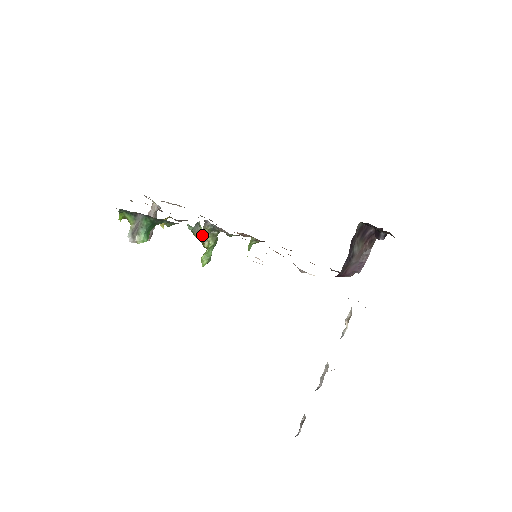
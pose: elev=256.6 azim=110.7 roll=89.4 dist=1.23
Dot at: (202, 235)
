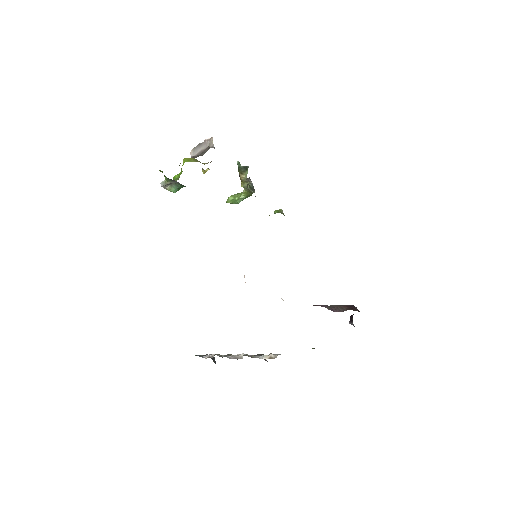
Dot at: (244, 177)
